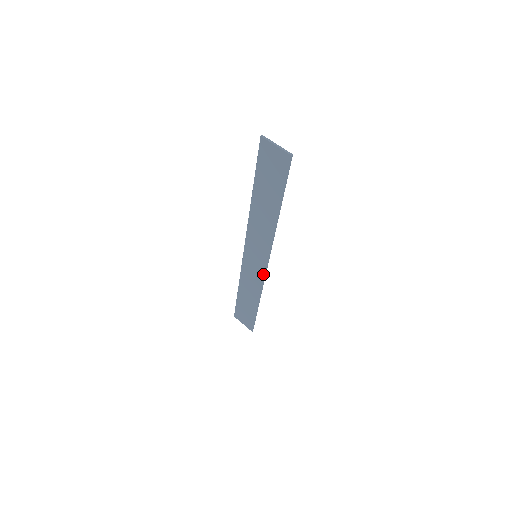
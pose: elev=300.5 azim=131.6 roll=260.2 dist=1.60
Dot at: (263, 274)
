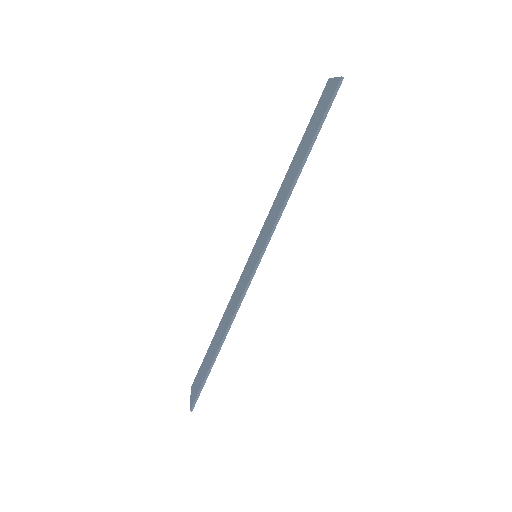
Dot at: (248, 281)
